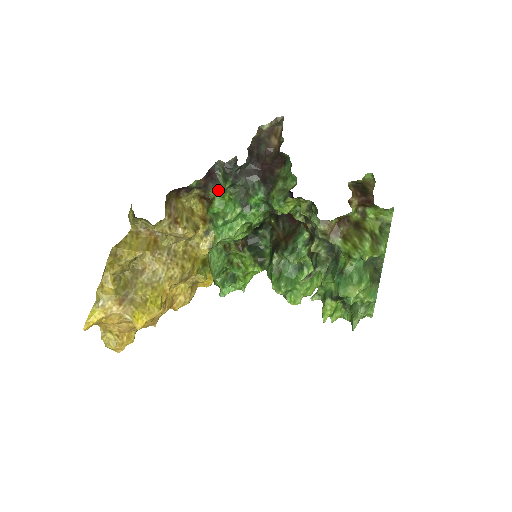
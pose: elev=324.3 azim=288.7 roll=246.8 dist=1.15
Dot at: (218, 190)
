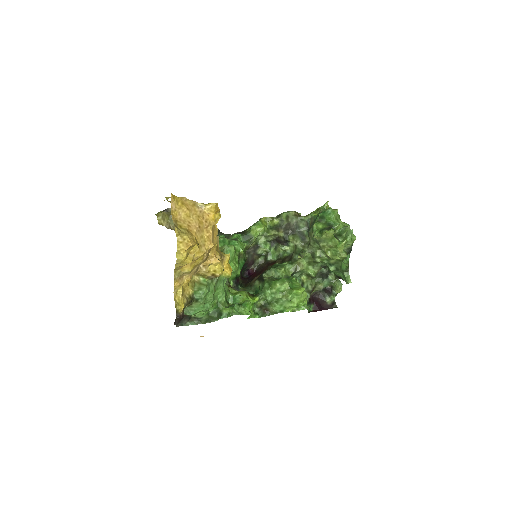
Dot at: occluded
